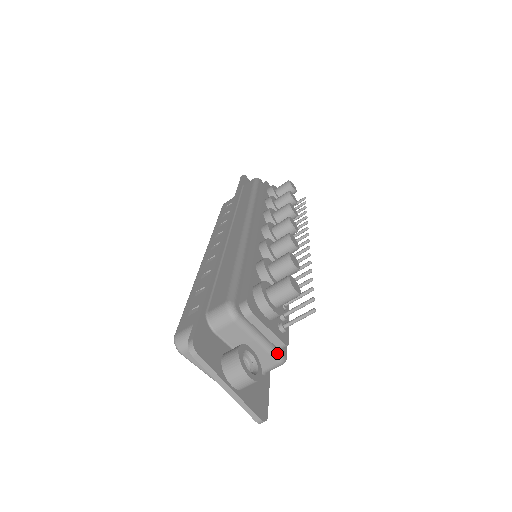
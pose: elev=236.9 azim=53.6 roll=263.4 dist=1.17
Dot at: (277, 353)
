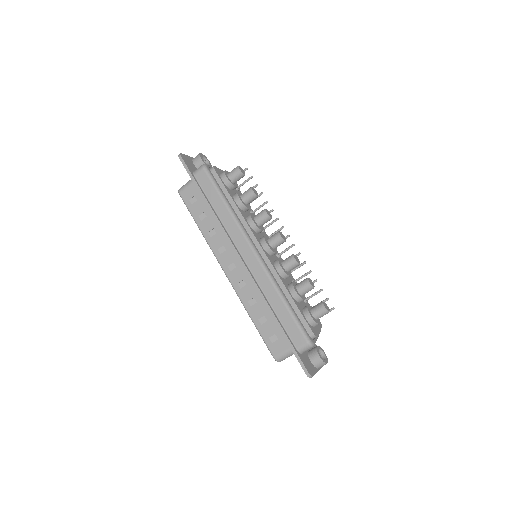
Dot at: occluded
